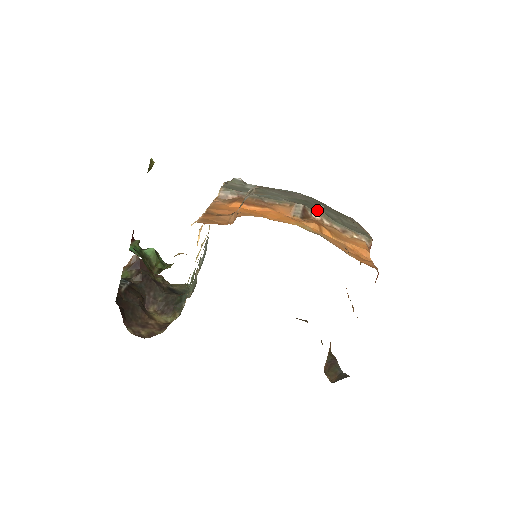
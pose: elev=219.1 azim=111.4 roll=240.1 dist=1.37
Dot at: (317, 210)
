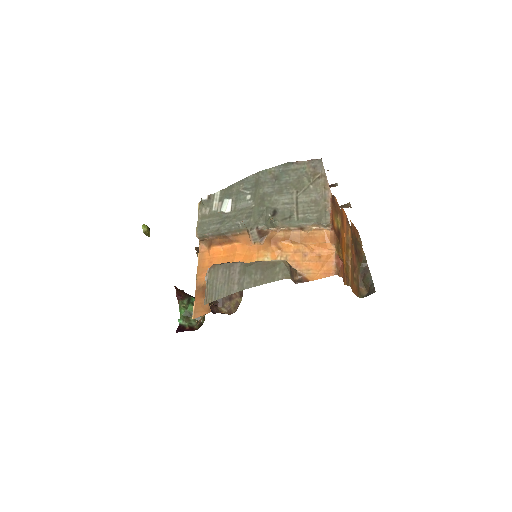
Dot at: (270, 223)
